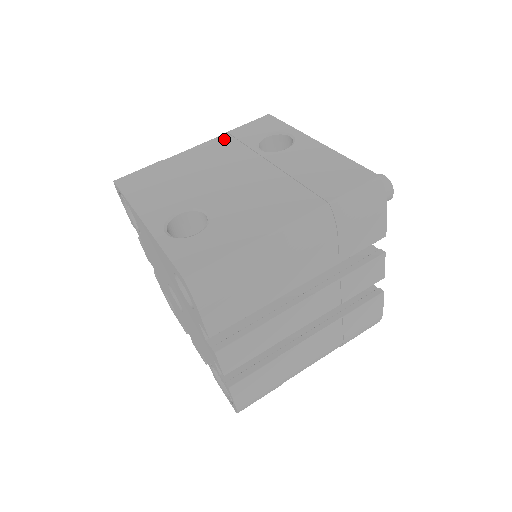
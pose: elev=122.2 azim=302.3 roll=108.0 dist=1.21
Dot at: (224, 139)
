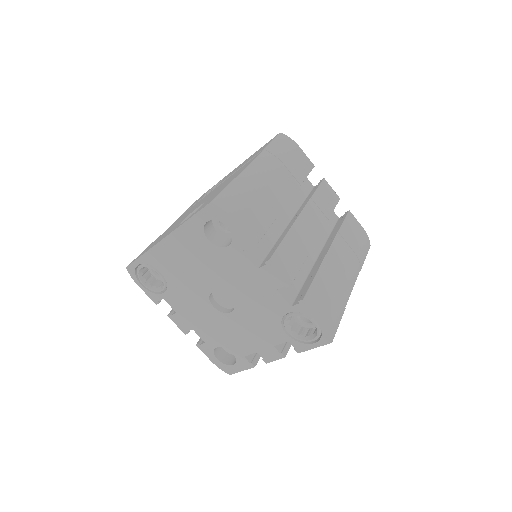
Dot at: (183, 214)
